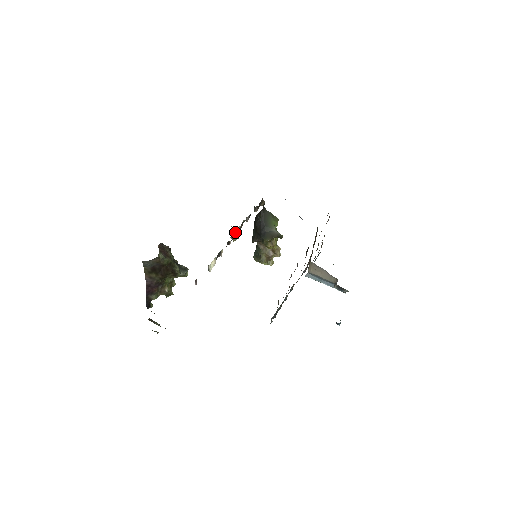
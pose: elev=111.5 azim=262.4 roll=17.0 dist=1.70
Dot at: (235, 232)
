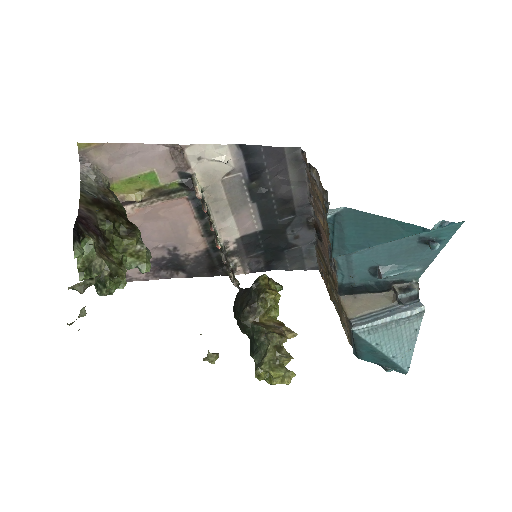
Dot at: (214, 231)
